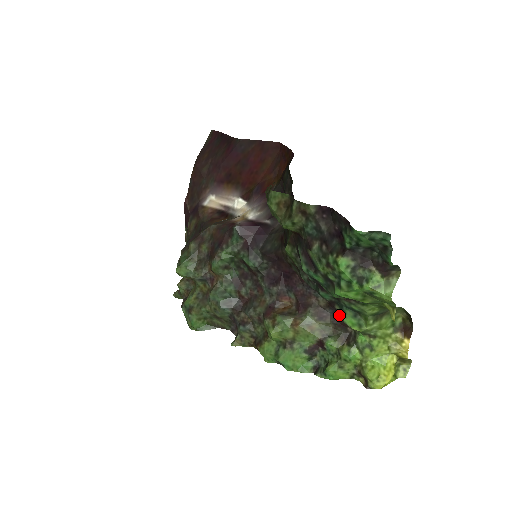
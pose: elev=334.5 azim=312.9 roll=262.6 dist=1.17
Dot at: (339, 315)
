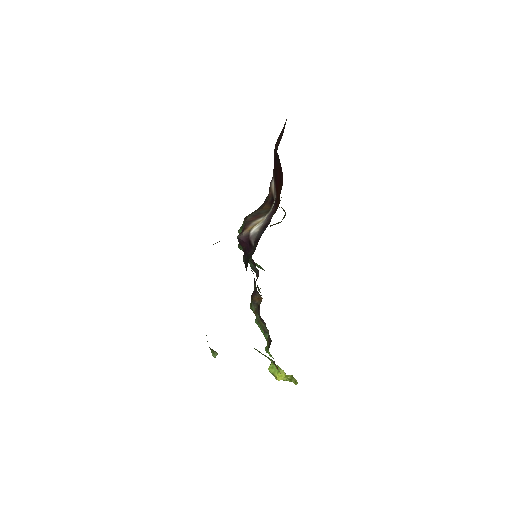
Dot at: occluded
